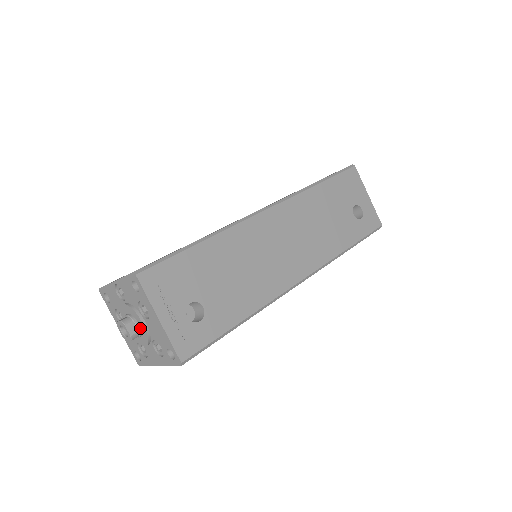
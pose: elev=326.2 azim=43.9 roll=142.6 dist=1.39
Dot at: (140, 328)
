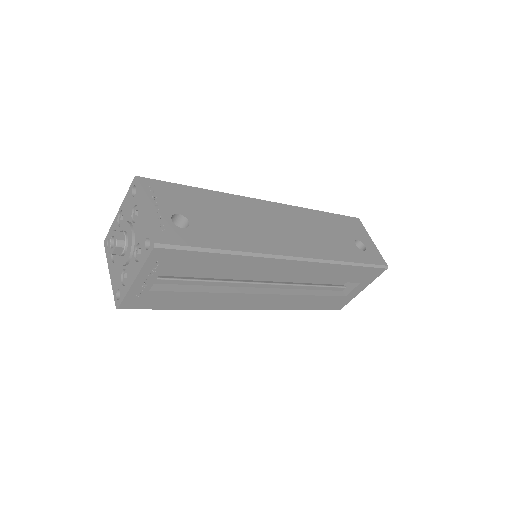
Dot at: (128, 238)
